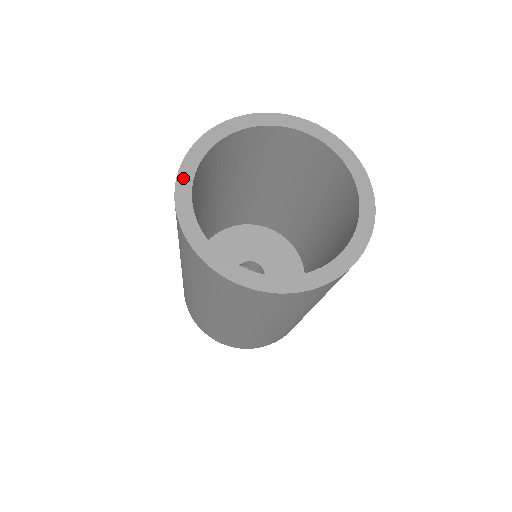
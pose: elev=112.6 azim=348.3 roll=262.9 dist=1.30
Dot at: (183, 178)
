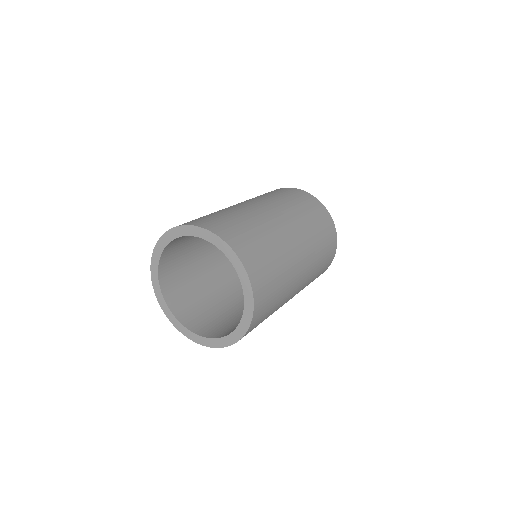
Dot at: (166, 312)
